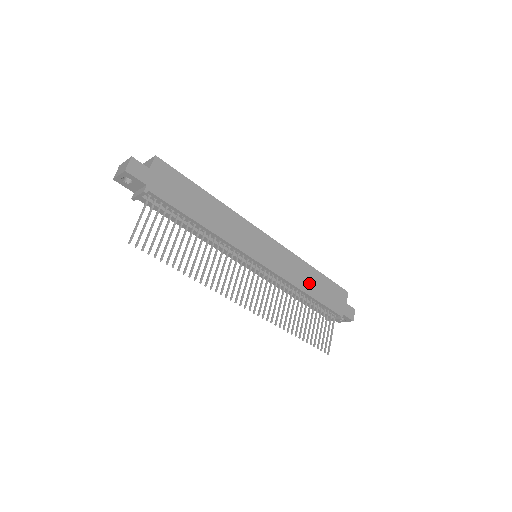
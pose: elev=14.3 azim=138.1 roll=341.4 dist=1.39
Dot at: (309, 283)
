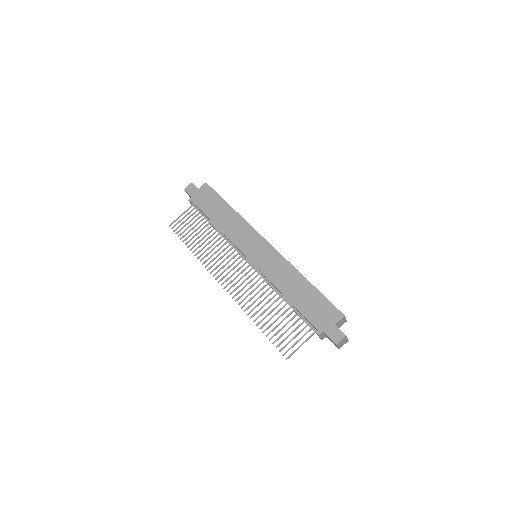
Dot at: (292, 289)
